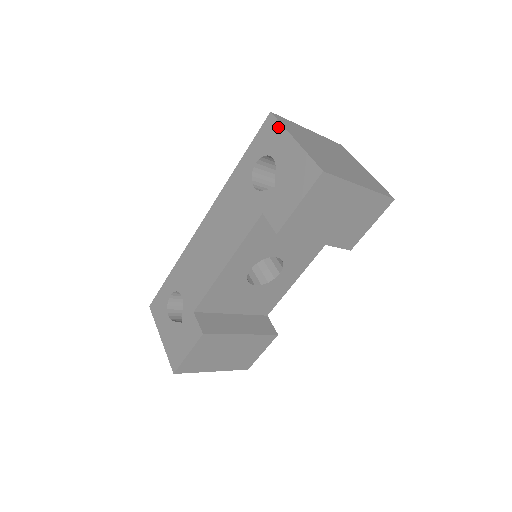
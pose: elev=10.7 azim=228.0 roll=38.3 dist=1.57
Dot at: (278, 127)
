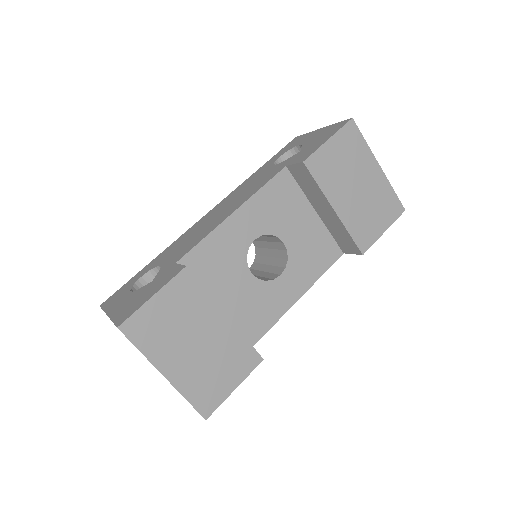
Dot at: (304, 135)
